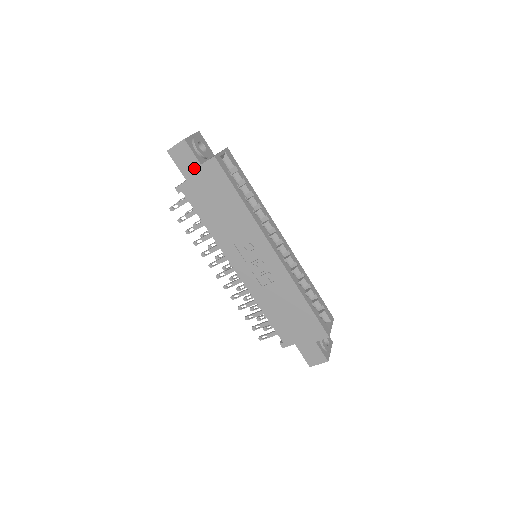
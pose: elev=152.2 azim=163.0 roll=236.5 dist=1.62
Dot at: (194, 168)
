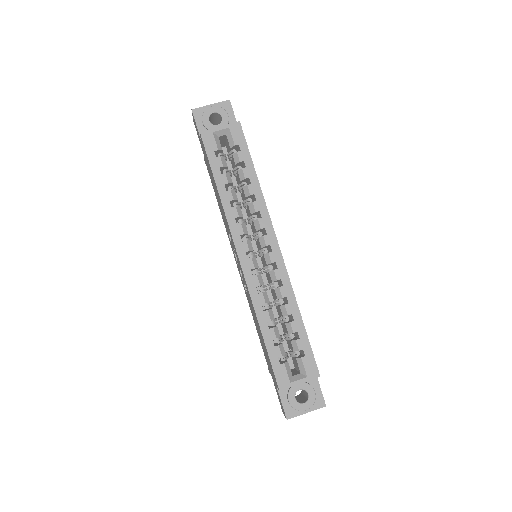
Dot at: occluded
